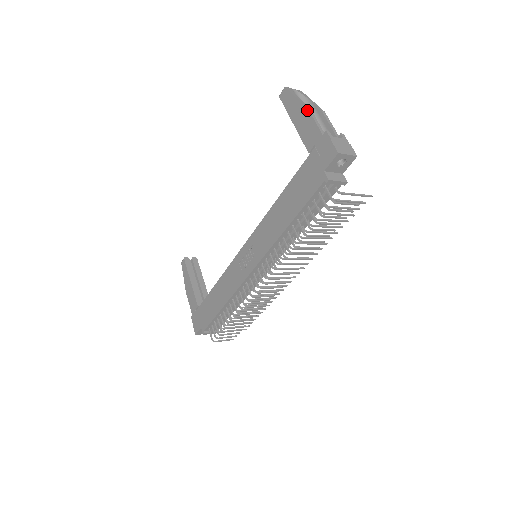
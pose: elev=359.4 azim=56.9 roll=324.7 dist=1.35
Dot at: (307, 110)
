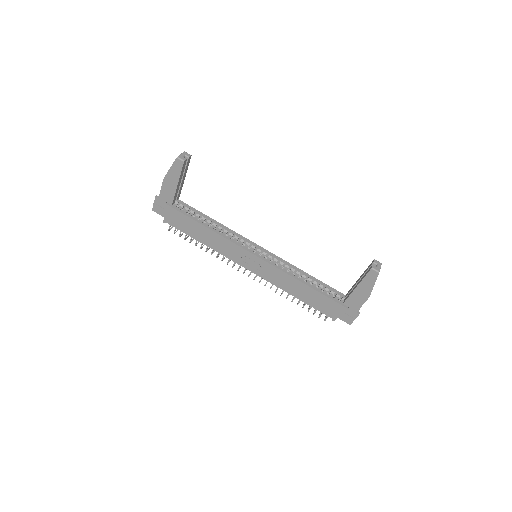
Dot at: occluded
